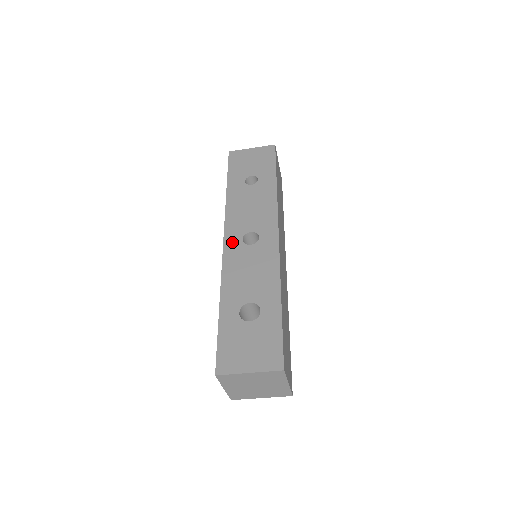
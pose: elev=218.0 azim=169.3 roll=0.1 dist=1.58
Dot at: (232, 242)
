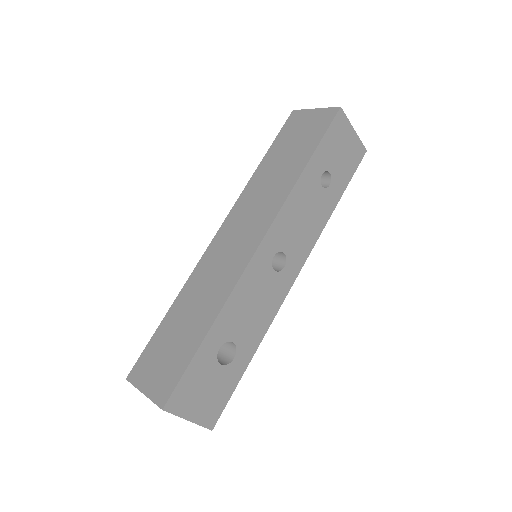
Dot at: (266, 252)
